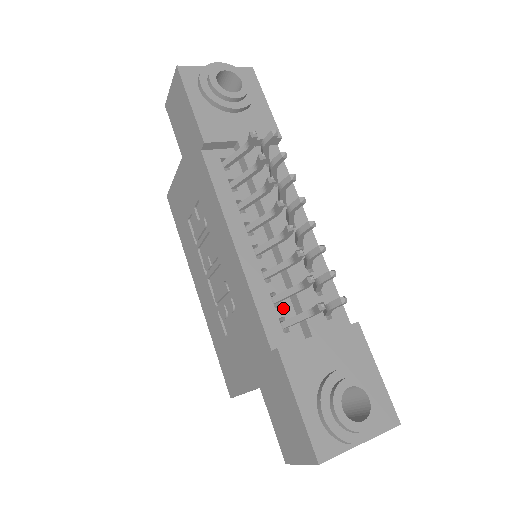
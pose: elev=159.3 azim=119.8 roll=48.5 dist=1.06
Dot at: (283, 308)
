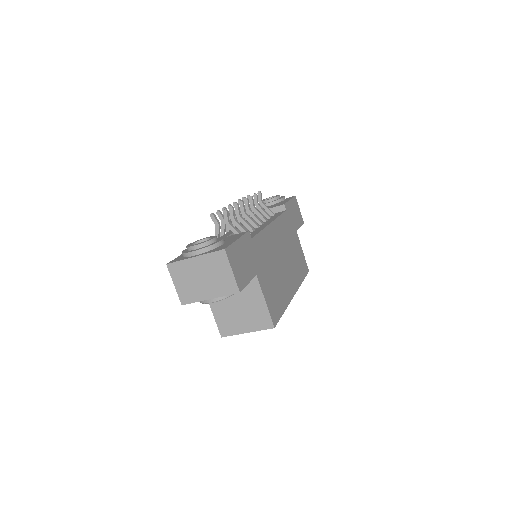
Dot at: occluded
